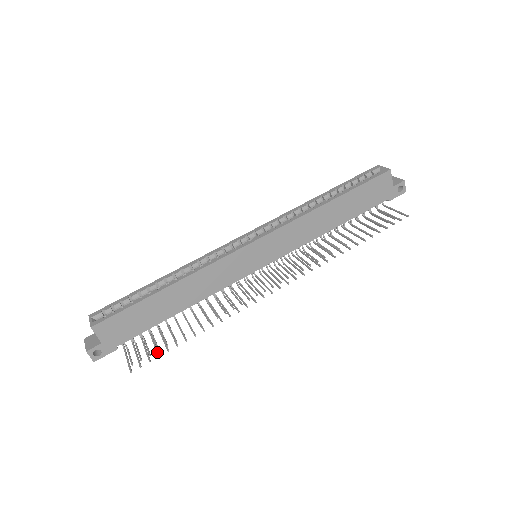
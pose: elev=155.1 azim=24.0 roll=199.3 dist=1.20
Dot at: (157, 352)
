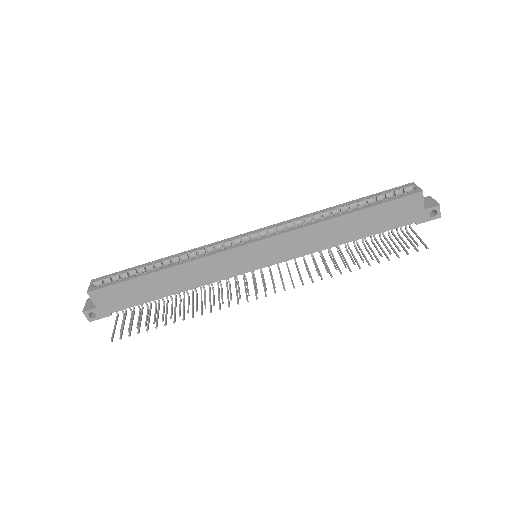
Dot at: (138, 329)
